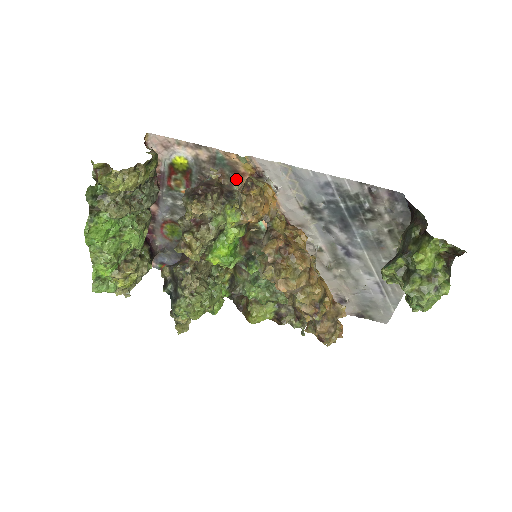
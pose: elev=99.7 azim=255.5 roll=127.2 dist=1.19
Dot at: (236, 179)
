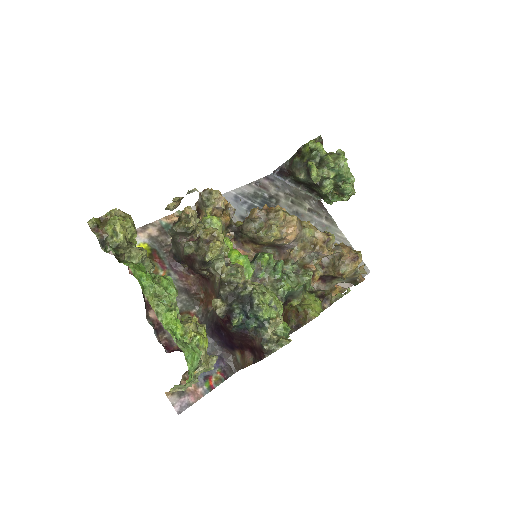
Dot at: occluded
